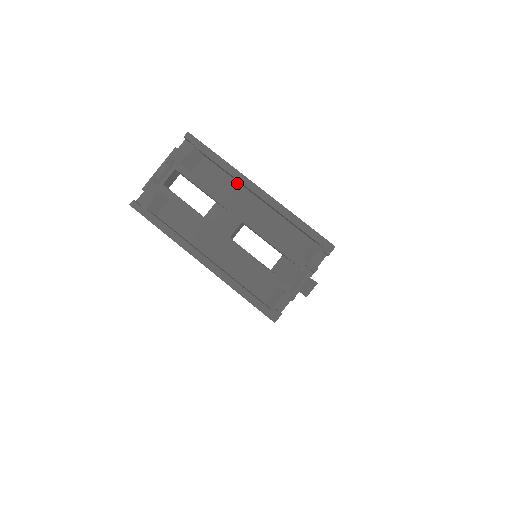
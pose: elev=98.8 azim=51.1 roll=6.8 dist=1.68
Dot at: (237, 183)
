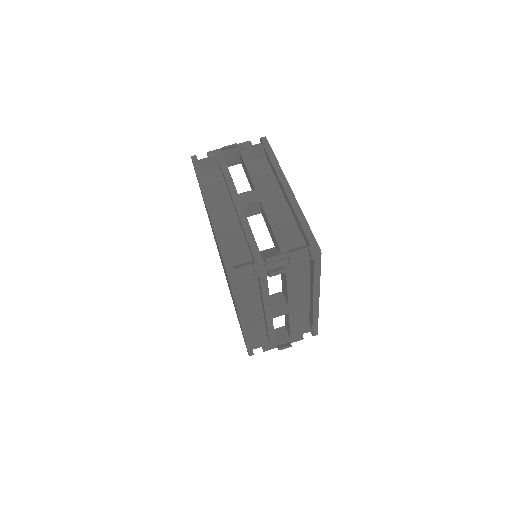
Dot at: (276, 182)
